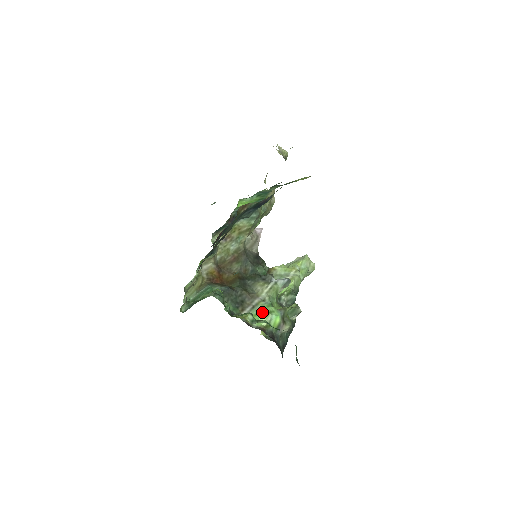
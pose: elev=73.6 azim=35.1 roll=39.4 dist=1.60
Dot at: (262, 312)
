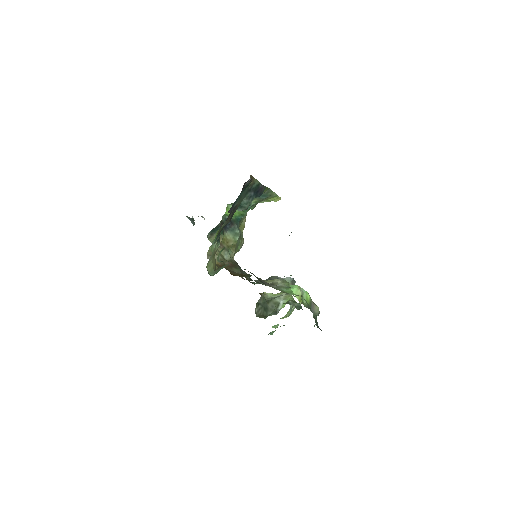
Dot at: (291, 286)
